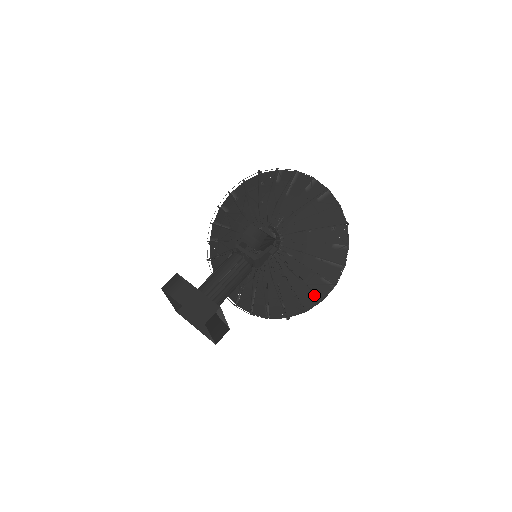
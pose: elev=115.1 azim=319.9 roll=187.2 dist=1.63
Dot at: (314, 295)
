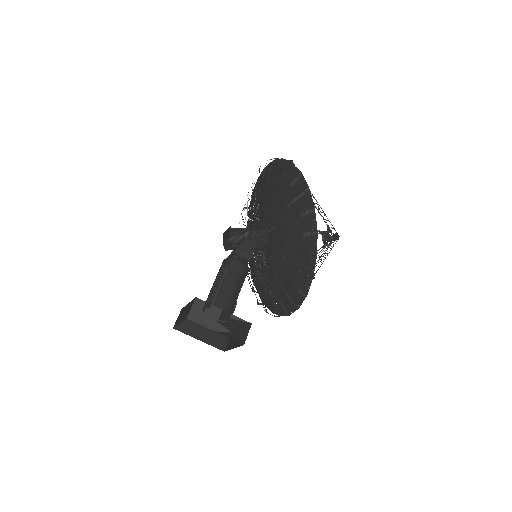
Dot at: (308, 235)
